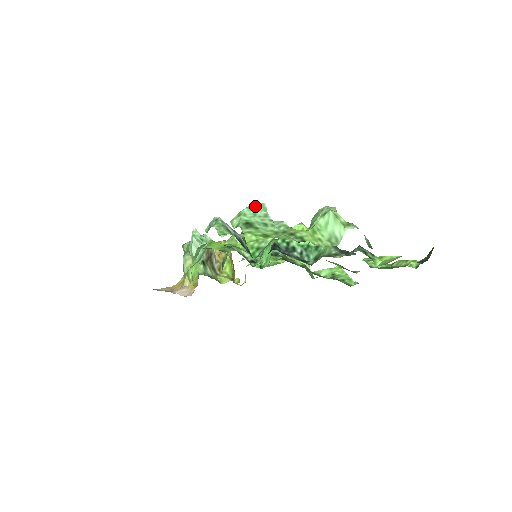
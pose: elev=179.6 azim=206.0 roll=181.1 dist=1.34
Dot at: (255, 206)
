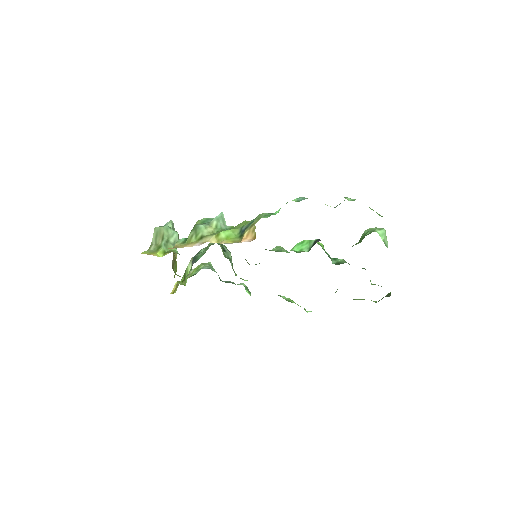
Dot at: occluded
